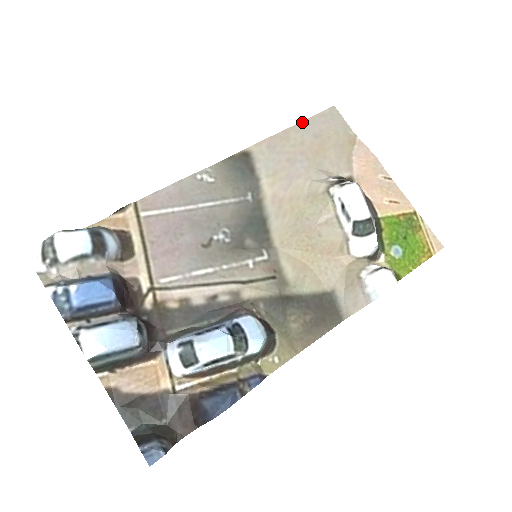
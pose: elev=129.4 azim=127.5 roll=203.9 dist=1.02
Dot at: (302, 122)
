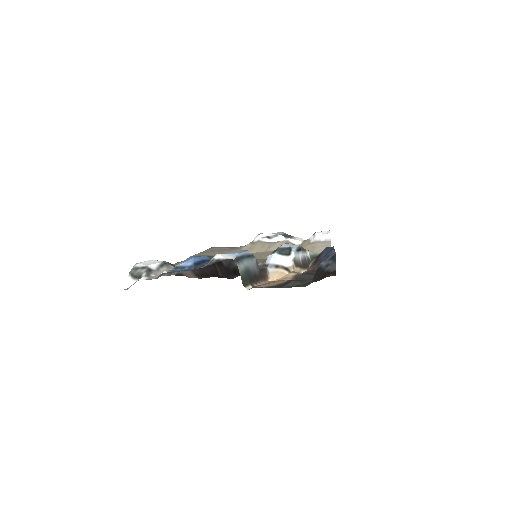
Dot at: (205, 250)
